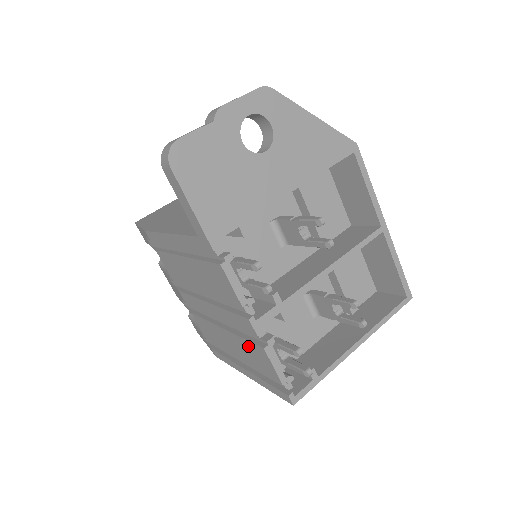
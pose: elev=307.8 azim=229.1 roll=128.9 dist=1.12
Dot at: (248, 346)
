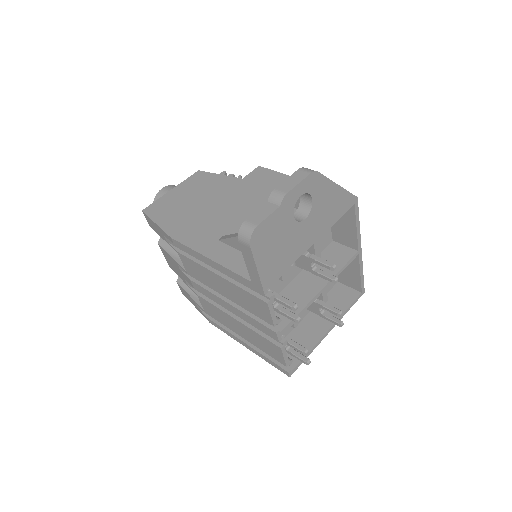
Dot at: (262, 339)
